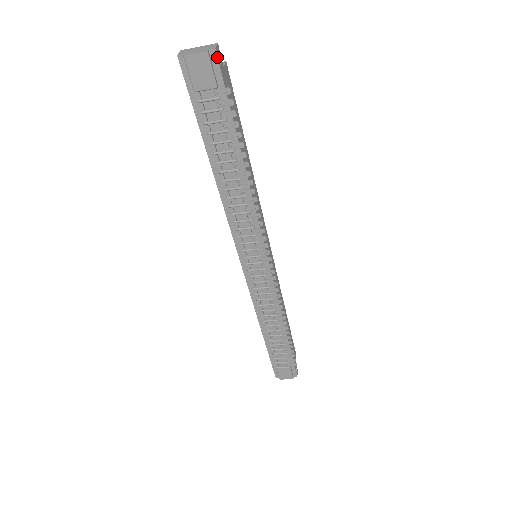
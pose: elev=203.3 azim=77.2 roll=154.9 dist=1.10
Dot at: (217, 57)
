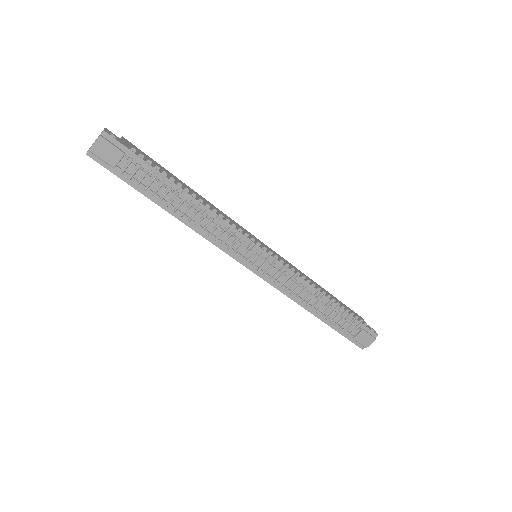
Dot at: (109, 135)
